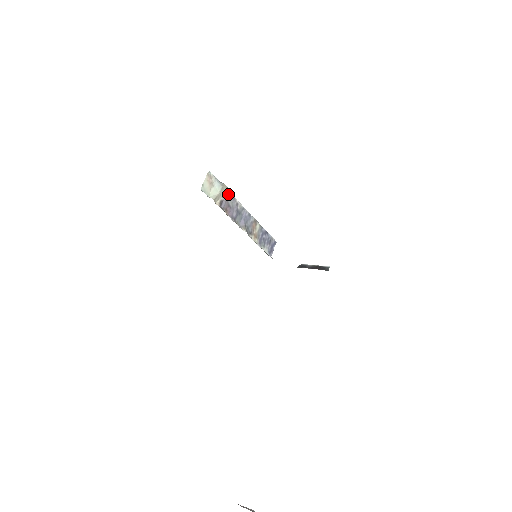
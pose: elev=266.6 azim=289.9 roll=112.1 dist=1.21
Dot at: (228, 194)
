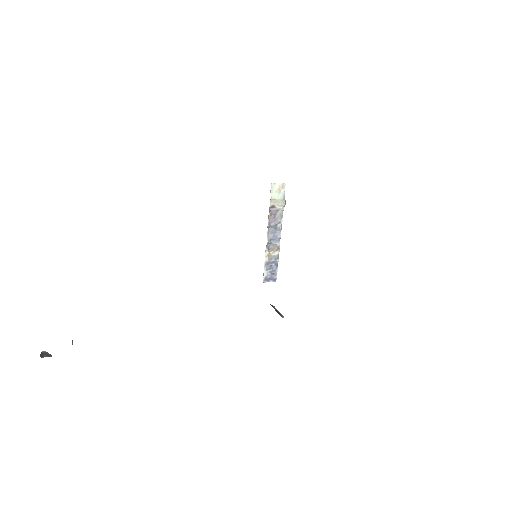
Dot at: (281, 209)
